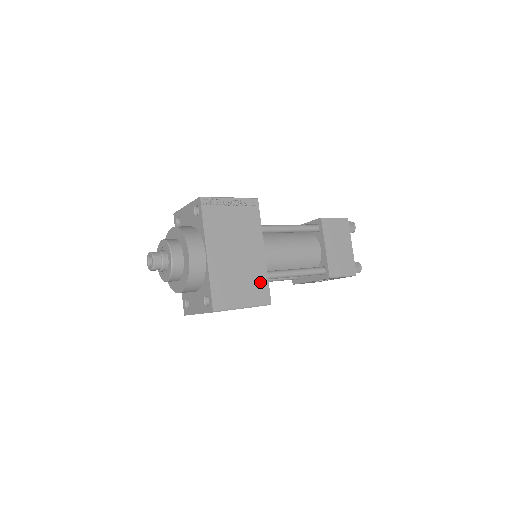
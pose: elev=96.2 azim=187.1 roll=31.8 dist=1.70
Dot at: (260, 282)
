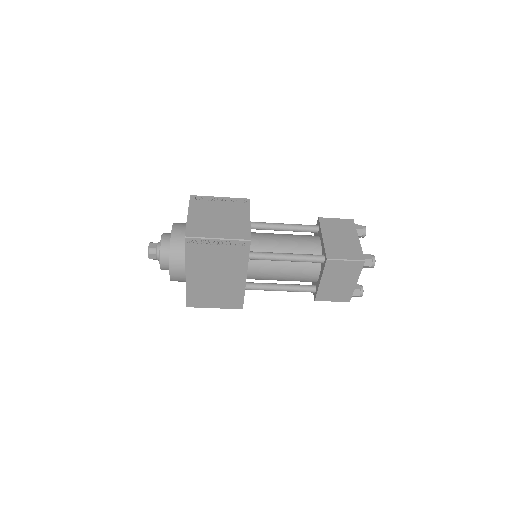
Dot at: (235, 296)
